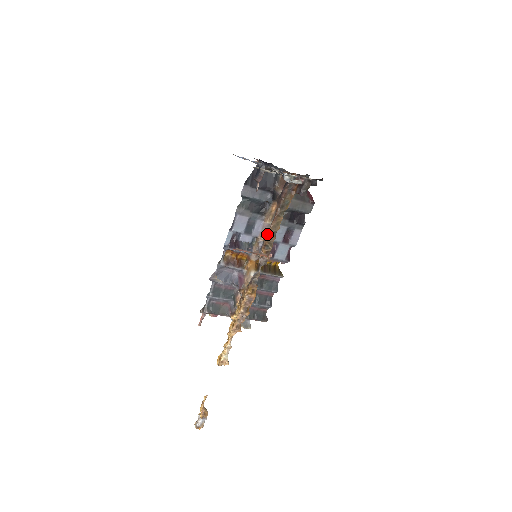
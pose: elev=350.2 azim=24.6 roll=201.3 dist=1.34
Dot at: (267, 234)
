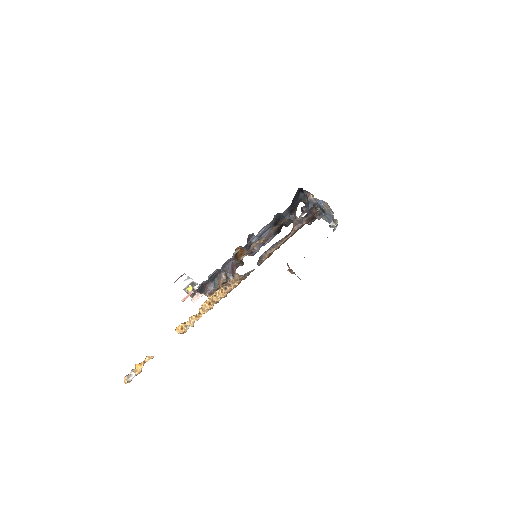
Dot at: (278, 246)
